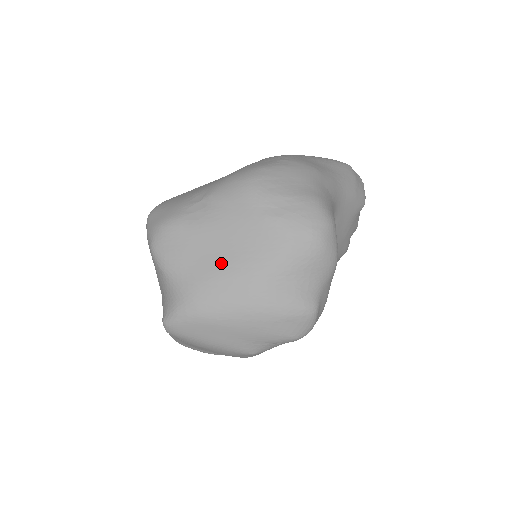
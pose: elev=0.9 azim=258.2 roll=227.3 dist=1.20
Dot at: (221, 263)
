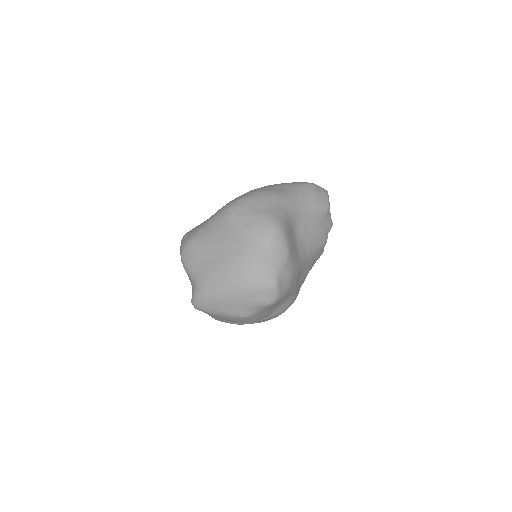
Dot at: (216, 262)
